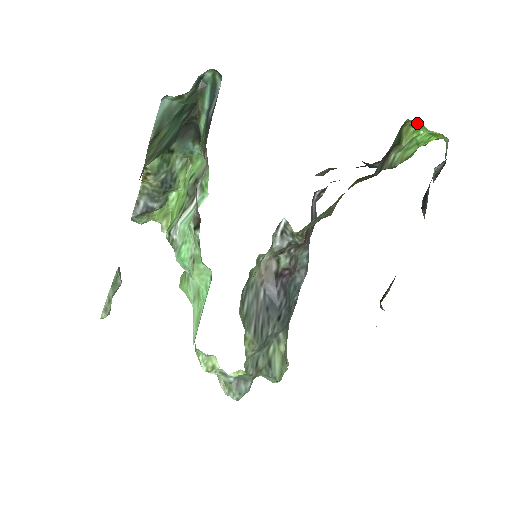
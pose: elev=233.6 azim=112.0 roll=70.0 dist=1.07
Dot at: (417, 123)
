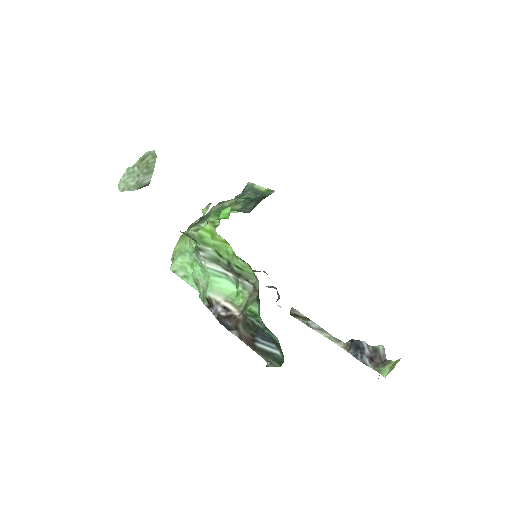
Dot at: occluded
